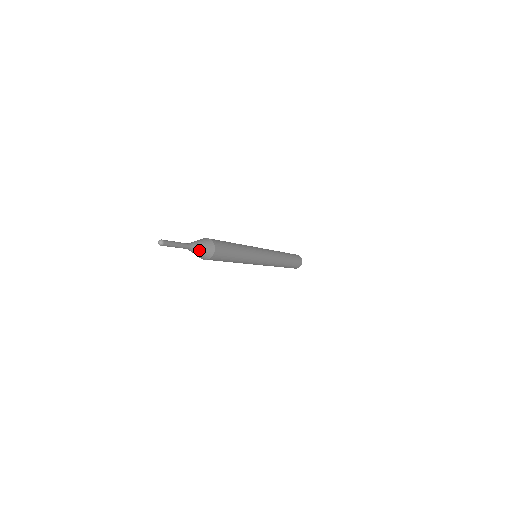
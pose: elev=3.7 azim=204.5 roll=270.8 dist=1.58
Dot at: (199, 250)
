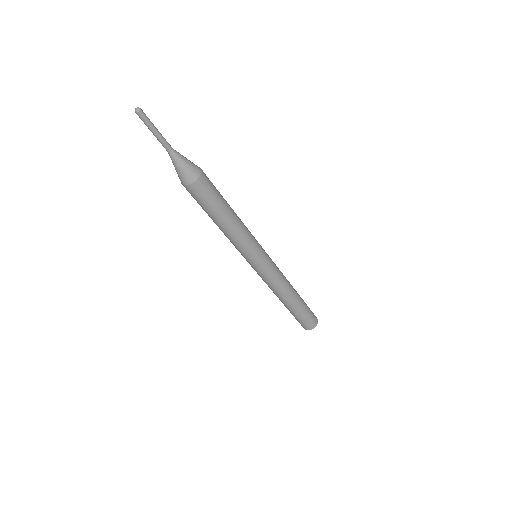
Dot at: (182, 161)
